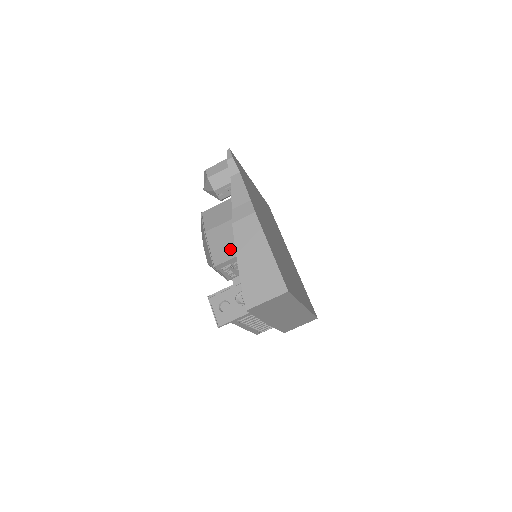
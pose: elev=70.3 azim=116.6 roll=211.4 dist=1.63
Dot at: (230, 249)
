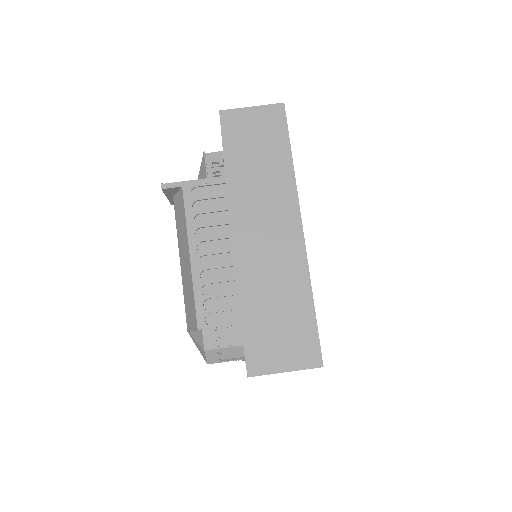
Dot at: occluded
